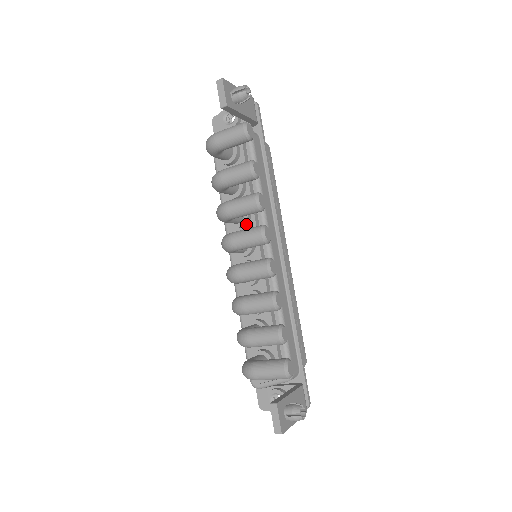
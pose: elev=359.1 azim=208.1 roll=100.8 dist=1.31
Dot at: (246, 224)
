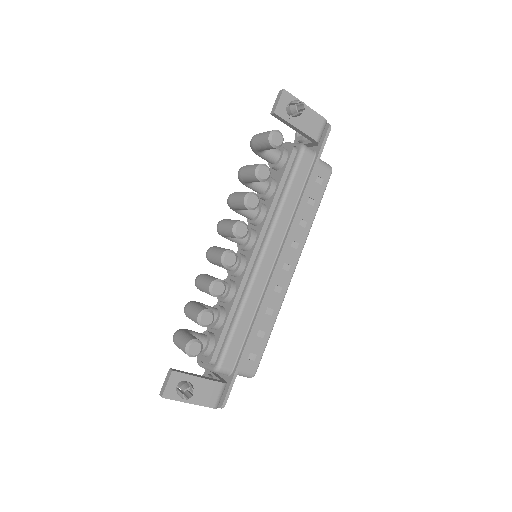
Dot at: (257, 223)
